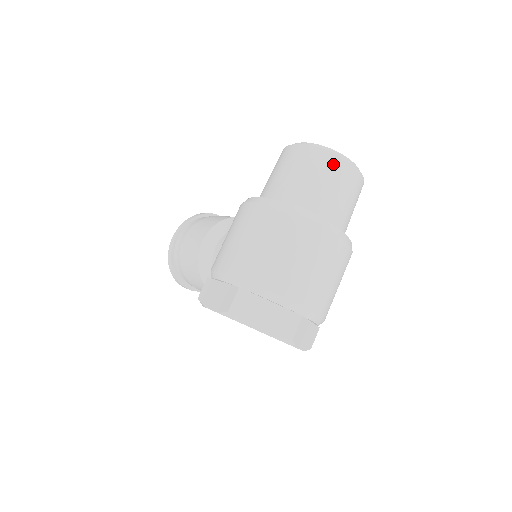
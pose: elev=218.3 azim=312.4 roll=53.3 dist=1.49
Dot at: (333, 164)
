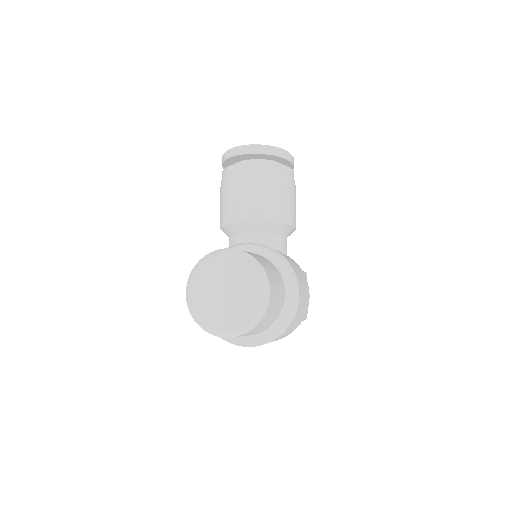
Dot at: occluded
